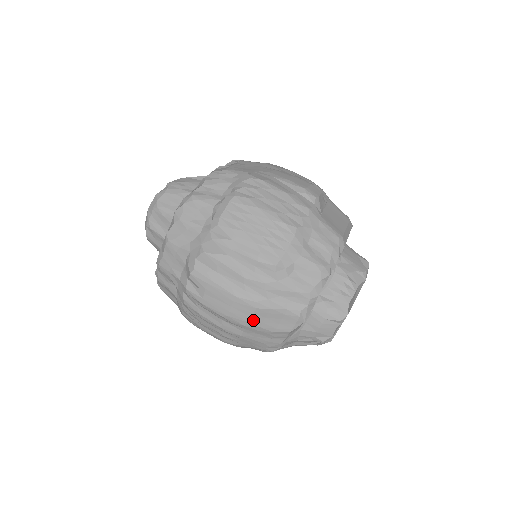
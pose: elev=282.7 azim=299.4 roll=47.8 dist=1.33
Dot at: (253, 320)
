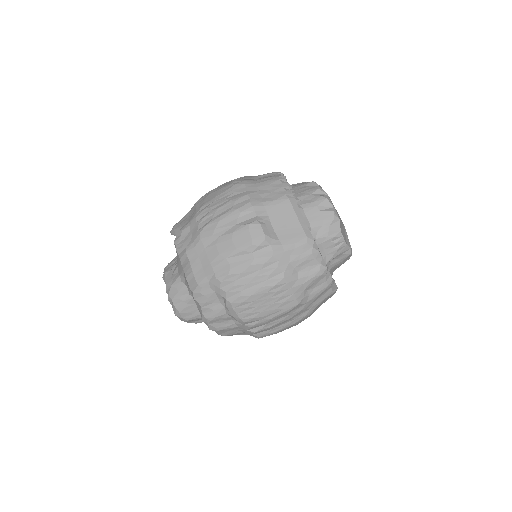
Dot at: occluded
